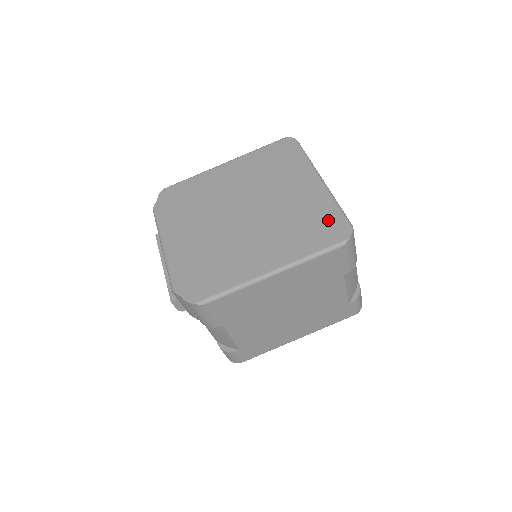
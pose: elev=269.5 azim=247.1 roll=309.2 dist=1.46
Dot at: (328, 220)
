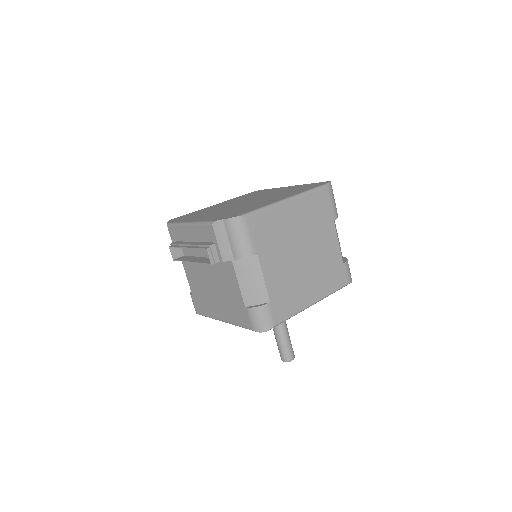
Dot at: (310, 185)
